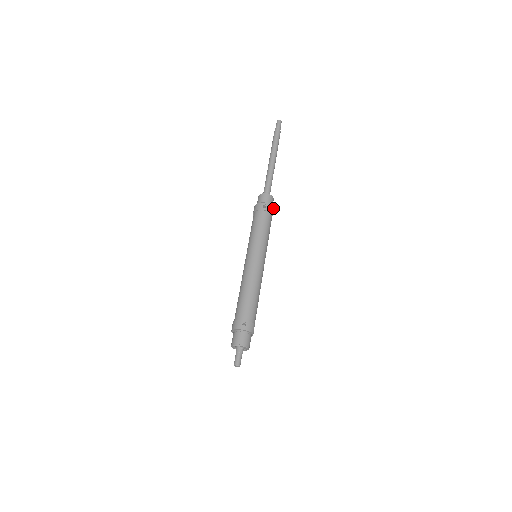
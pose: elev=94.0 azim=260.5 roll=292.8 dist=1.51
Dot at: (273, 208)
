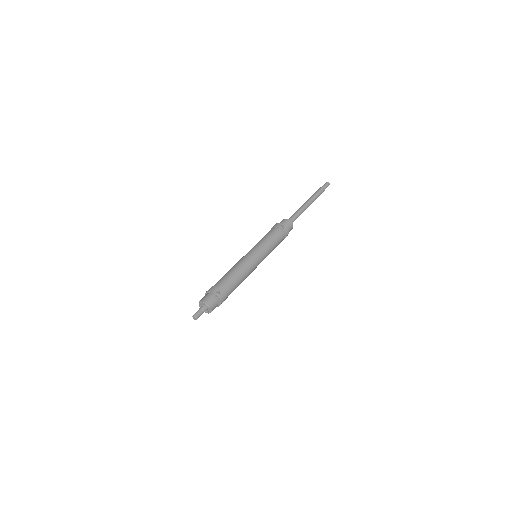
Dot at: occluded
